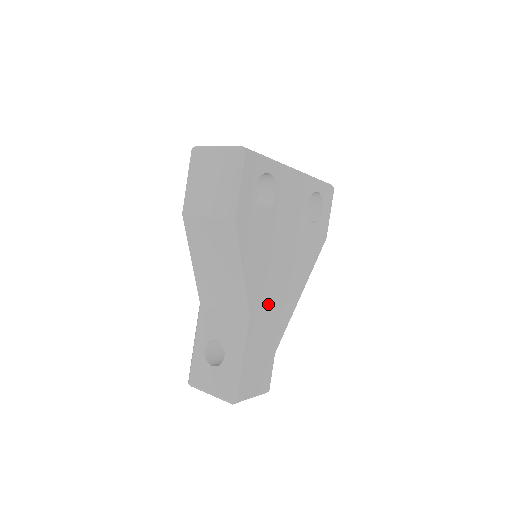
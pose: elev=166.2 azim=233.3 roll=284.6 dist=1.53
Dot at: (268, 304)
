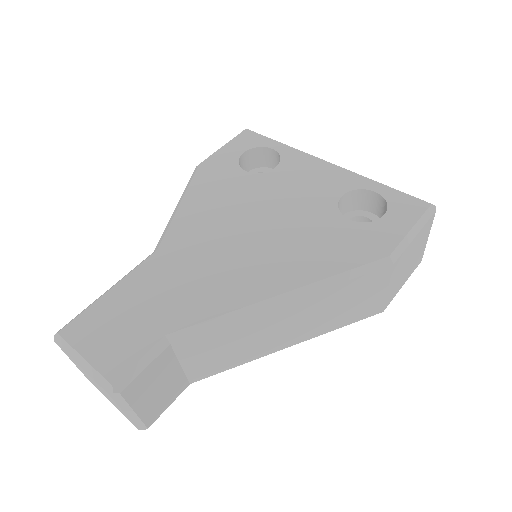
Dot at: (196, 259)
